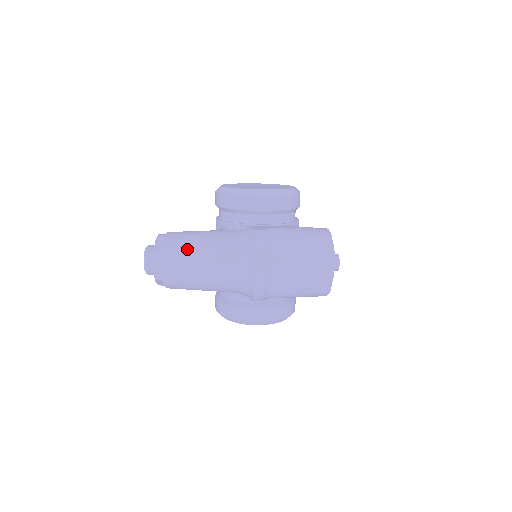
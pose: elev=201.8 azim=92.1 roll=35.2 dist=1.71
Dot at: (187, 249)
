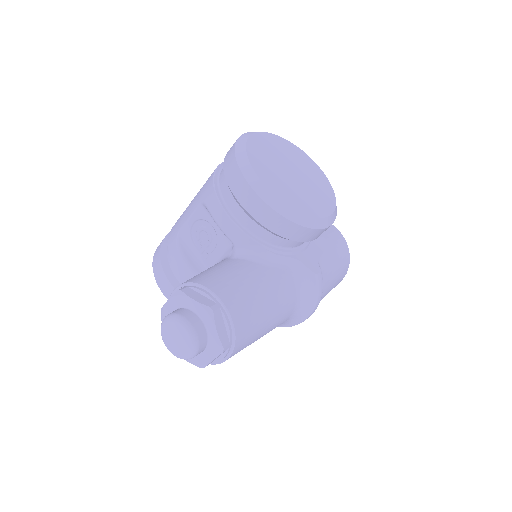
Dot at: (257, 328)
